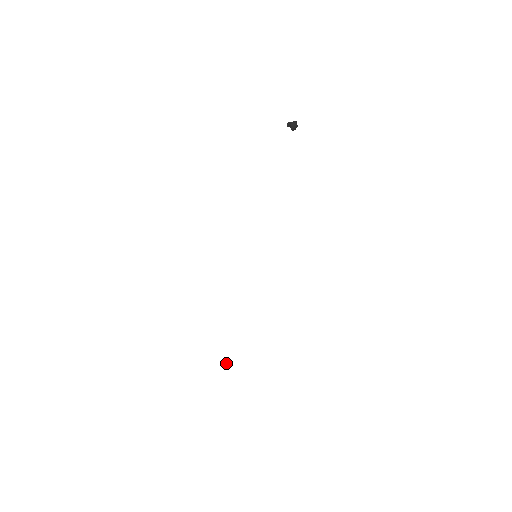
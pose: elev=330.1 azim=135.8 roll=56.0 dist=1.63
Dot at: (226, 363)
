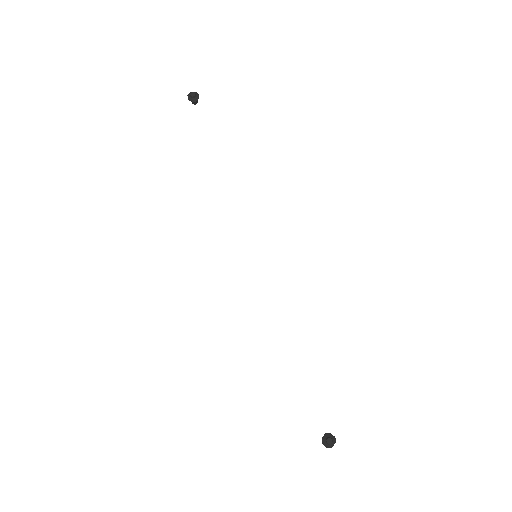
Dot at: (324, 439)
